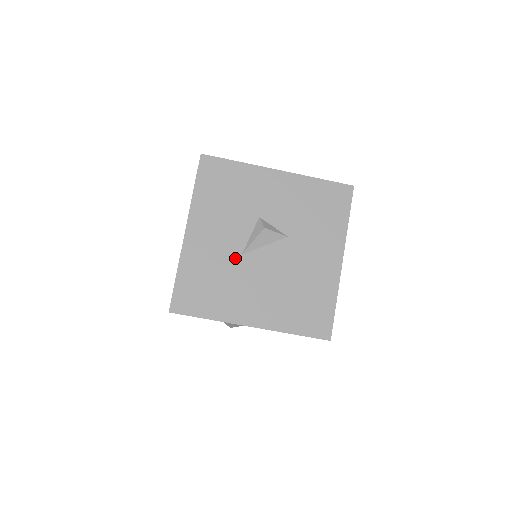
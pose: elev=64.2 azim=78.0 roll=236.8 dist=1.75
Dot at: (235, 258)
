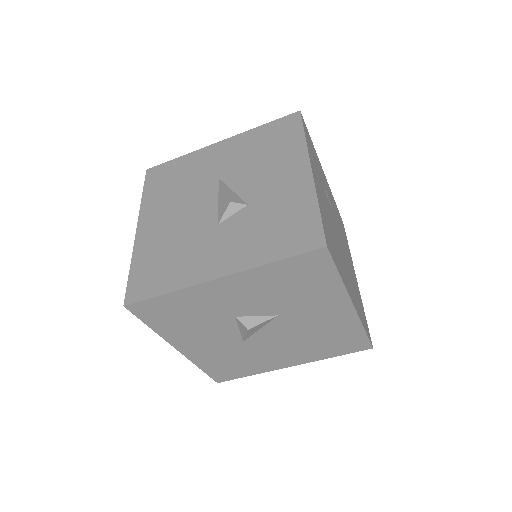
Dot at: (239, 345)
